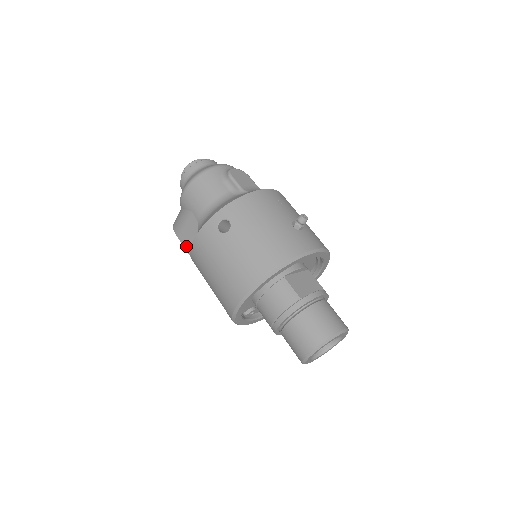
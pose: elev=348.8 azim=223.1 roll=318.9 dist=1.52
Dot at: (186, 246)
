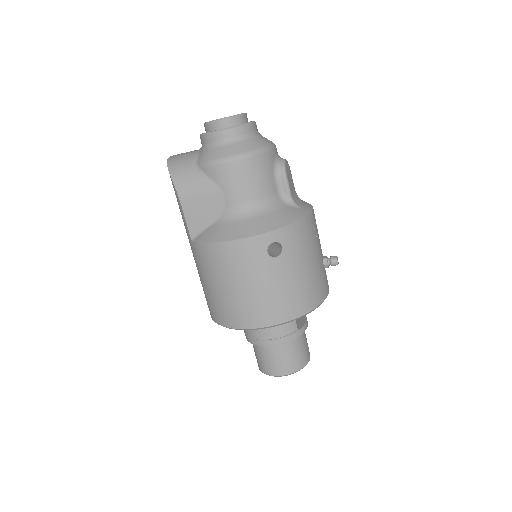
Dot at: (189, 218)
